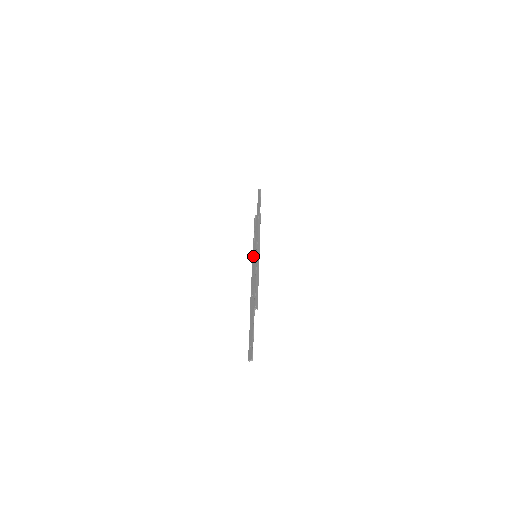
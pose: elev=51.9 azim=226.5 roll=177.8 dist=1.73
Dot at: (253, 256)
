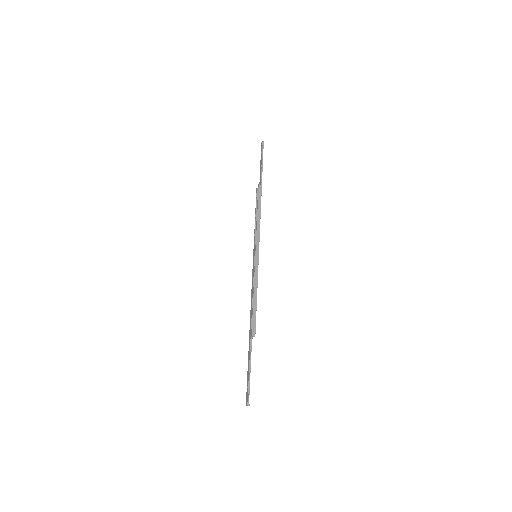
Dot at: (253, 257)
